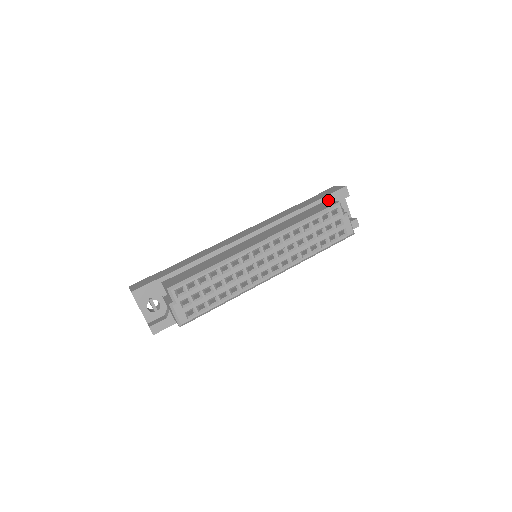
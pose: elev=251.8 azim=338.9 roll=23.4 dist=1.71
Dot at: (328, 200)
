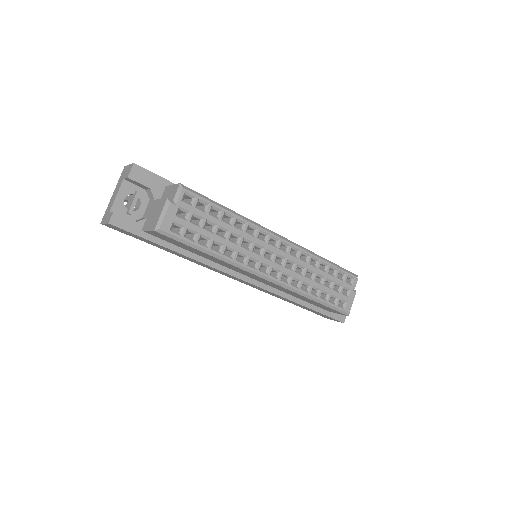
Dot at: occluded
